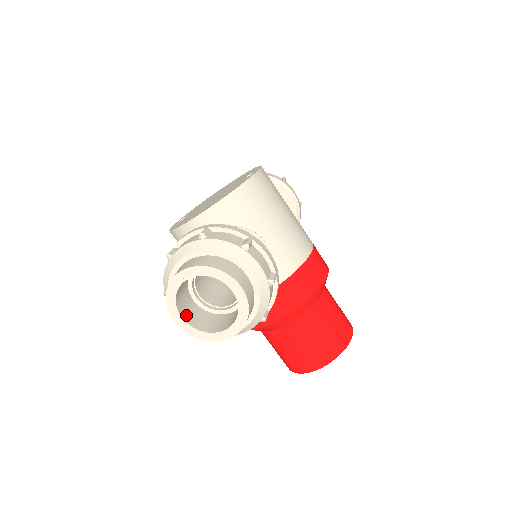
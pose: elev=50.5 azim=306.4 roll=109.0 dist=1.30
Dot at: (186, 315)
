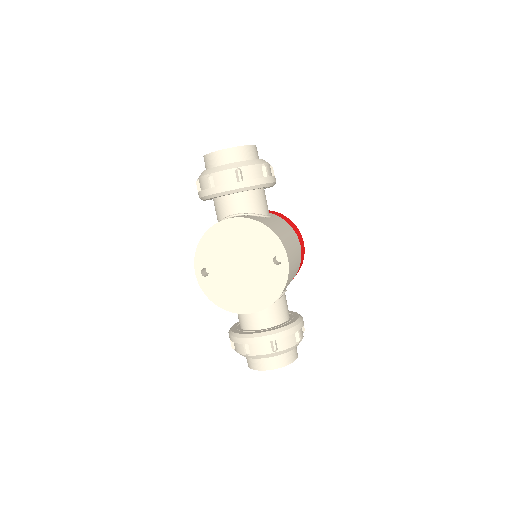
Dot at: occluded
